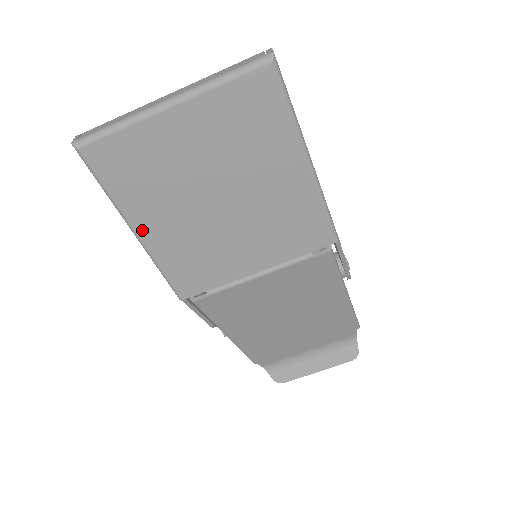
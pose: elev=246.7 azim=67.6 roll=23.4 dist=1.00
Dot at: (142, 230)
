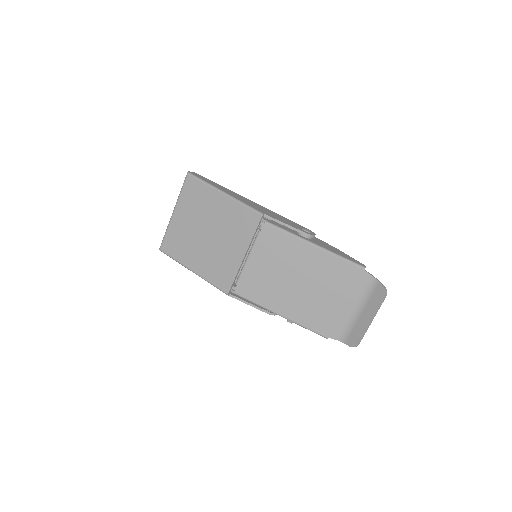
Dot at: (193, 268)
